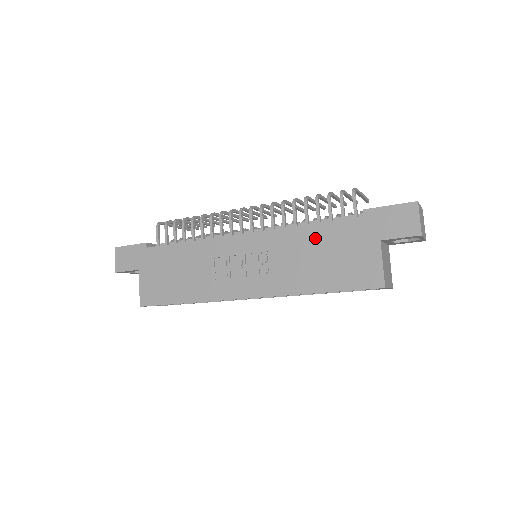
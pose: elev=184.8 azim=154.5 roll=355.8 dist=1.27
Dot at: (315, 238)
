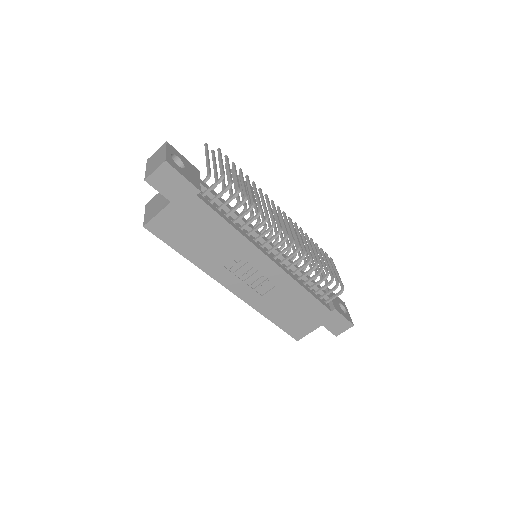
Dot at: (302, 300)
